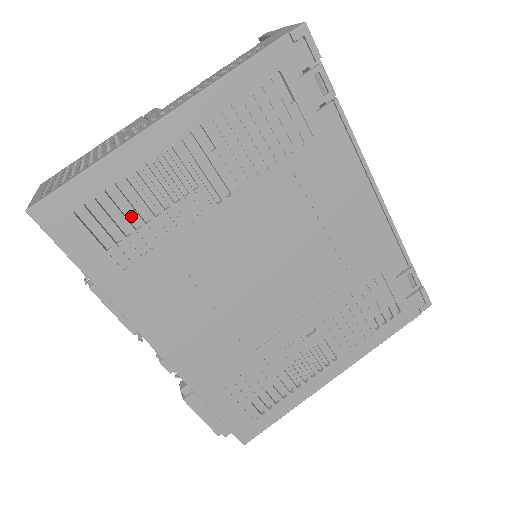
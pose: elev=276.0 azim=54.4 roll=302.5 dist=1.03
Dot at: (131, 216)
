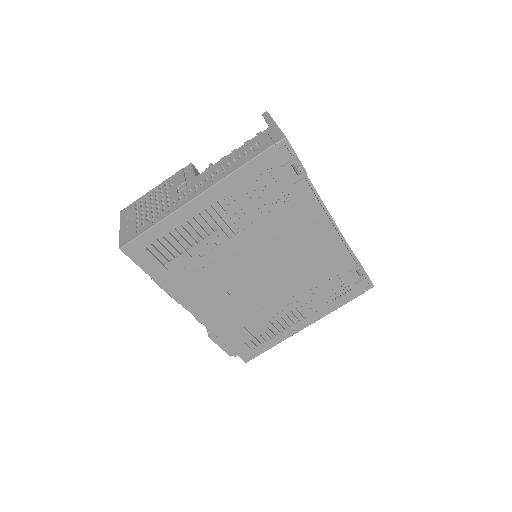
Dot at: occluded
